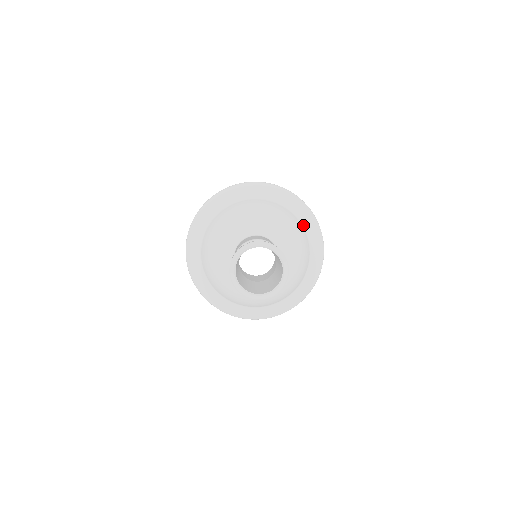
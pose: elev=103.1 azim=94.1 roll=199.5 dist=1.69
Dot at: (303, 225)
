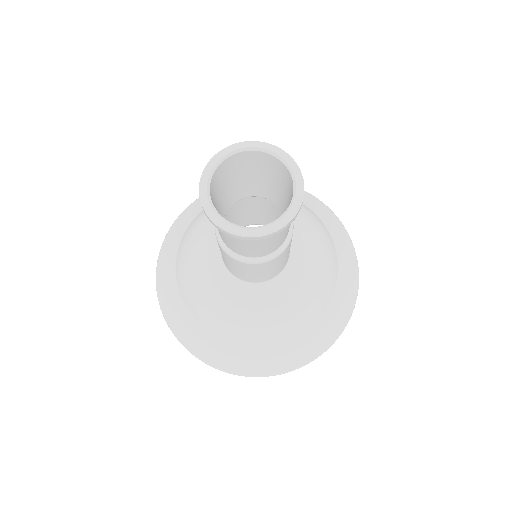
Dot at: (324, 224)
